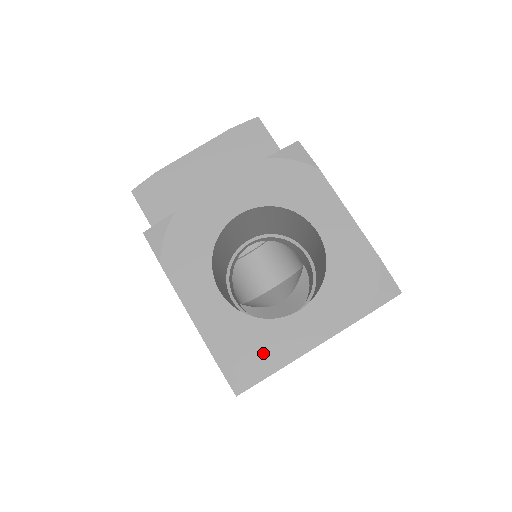
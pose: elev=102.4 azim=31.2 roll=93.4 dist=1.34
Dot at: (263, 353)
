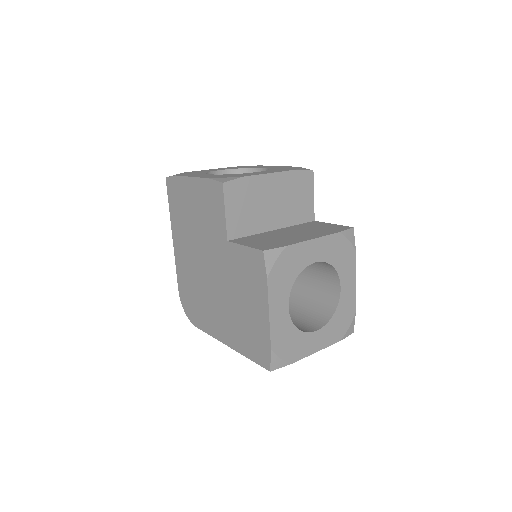
Dot at: (293, 350)
